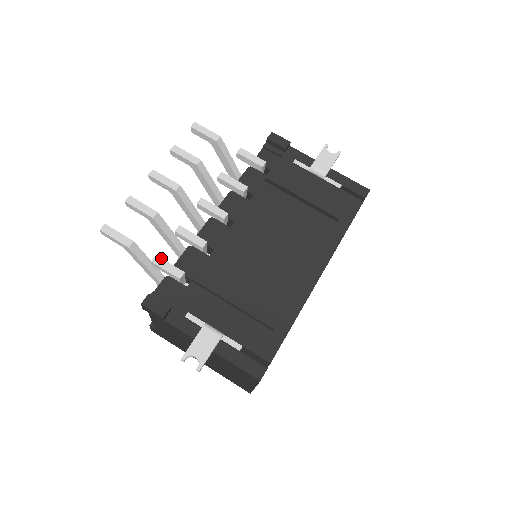
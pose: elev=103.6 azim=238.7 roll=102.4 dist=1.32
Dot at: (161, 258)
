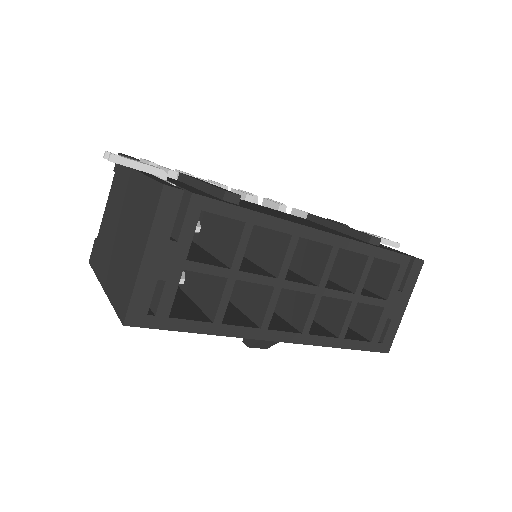
Dot at: (168, 168)
